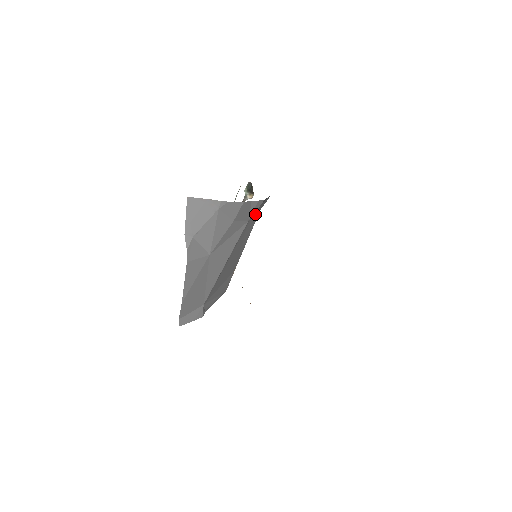
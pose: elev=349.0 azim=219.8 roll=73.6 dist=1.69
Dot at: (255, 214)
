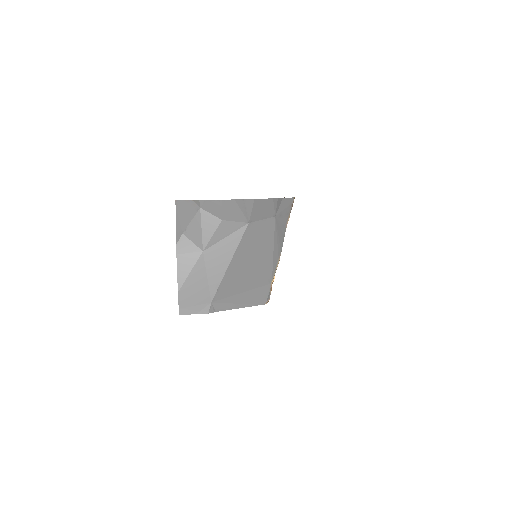
Dot at: (264, 219)
